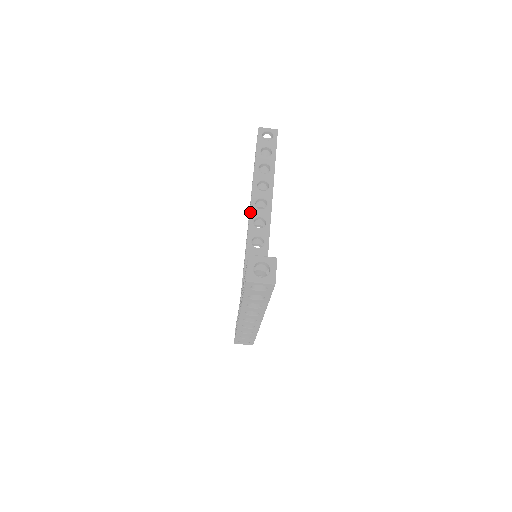
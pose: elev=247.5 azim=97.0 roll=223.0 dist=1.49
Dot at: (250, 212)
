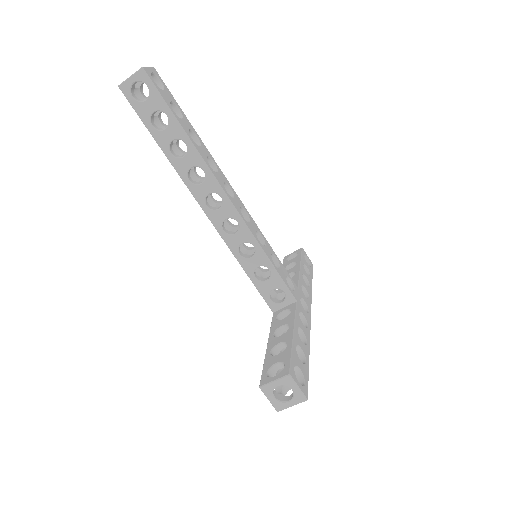
Dot at: (211, 222)
